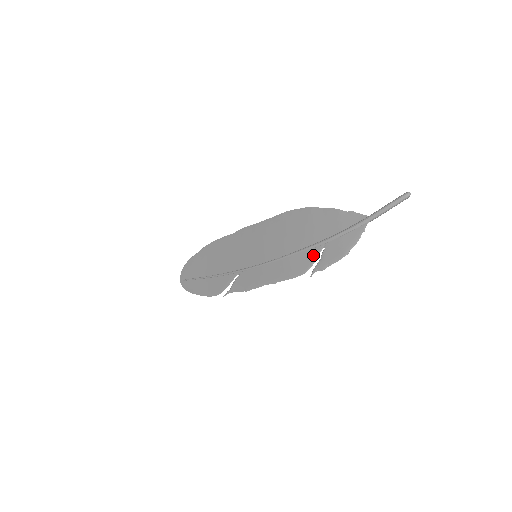
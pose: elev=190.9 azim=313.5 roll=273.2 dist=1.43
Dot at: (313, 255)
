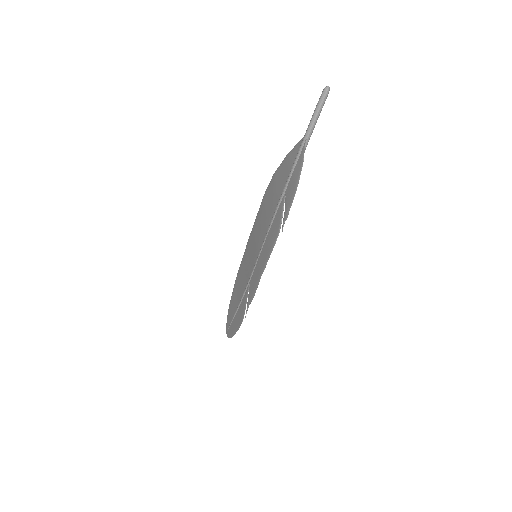
Dot at: (280, 210)
